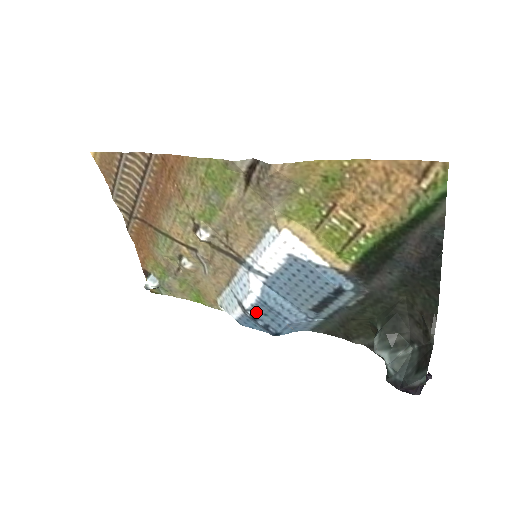
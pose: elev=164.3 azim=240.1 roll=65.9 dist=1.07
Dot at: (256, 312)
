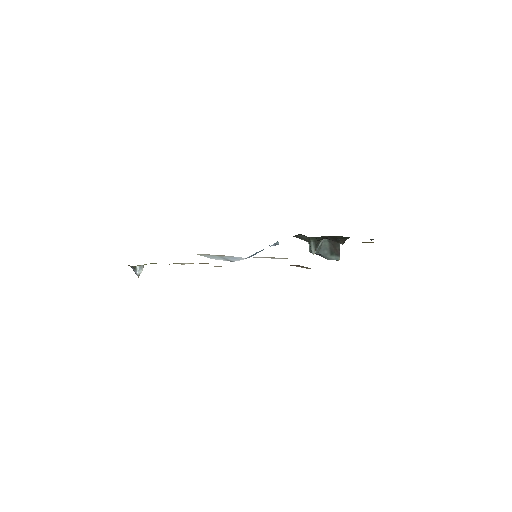
Dot at: occluded
